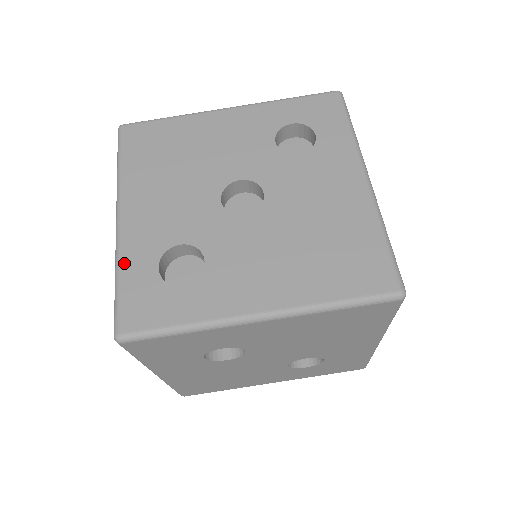
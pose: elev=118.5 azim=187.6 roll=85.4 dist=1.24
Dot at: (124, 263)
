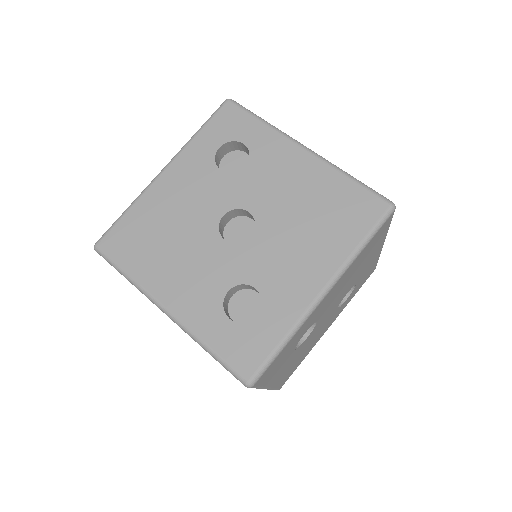
Dot at: (203, 336)
